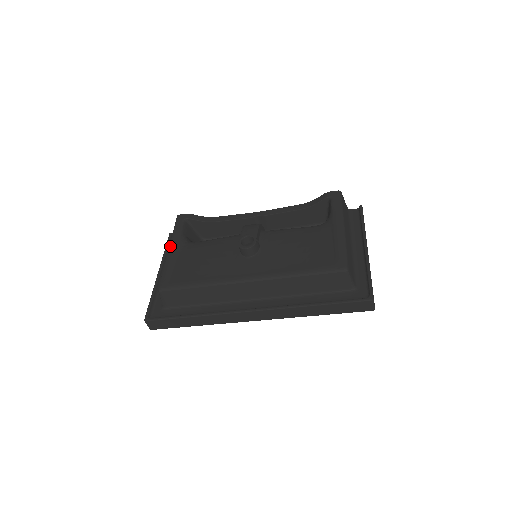
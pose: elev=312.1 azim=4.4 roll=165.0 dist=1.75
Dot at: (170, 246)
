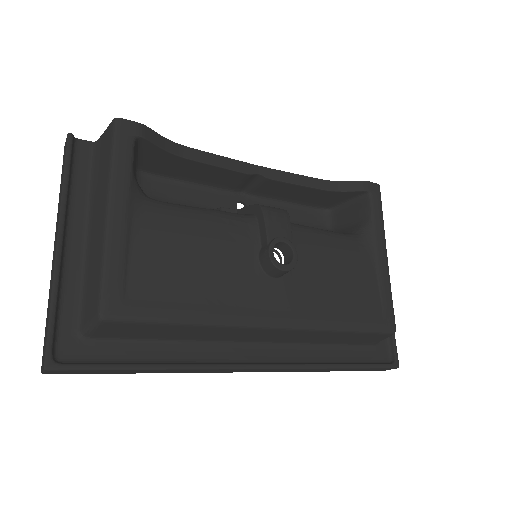
Dot at: (112, 201)
